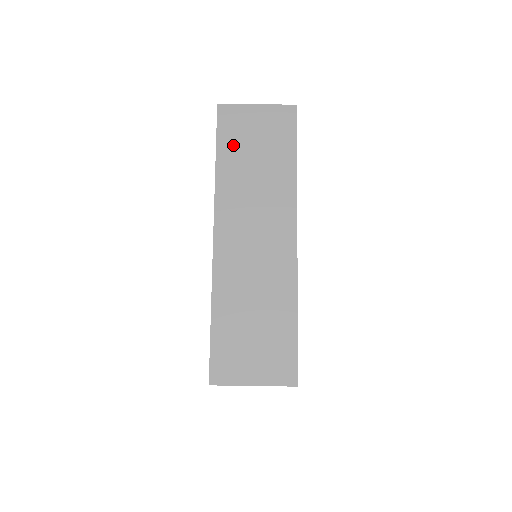
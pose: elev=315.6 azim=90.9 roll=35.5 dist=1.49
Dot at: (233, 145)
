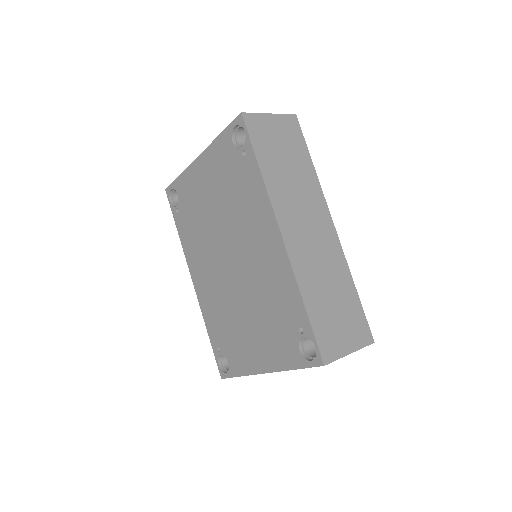
Dot at: (266, 150)
